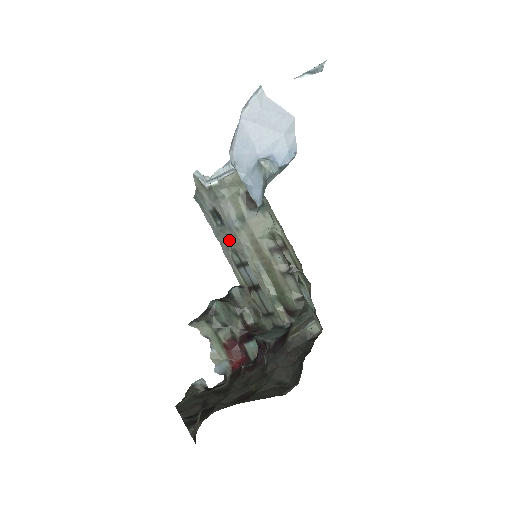
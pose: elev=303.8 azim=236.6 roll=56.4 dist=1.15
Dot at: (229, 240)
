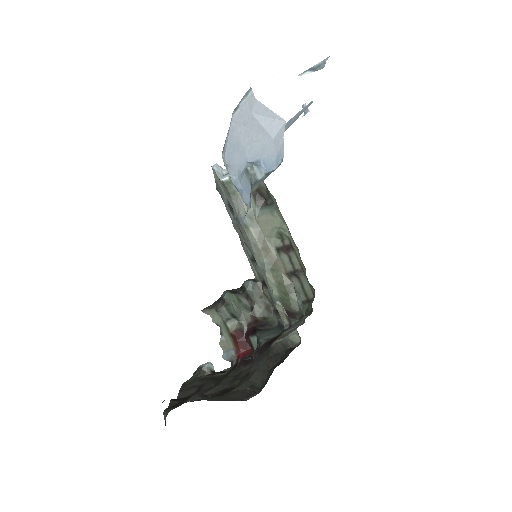
Dot at: (242, 235)
